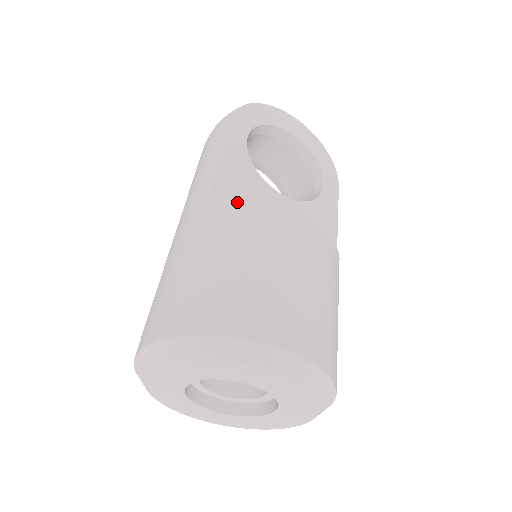
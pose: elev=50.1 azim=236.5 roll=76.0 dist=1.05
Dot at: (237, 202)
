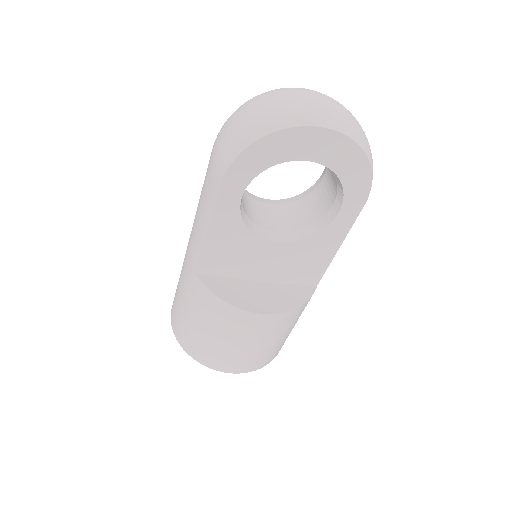
Dot at: (211, 295)
